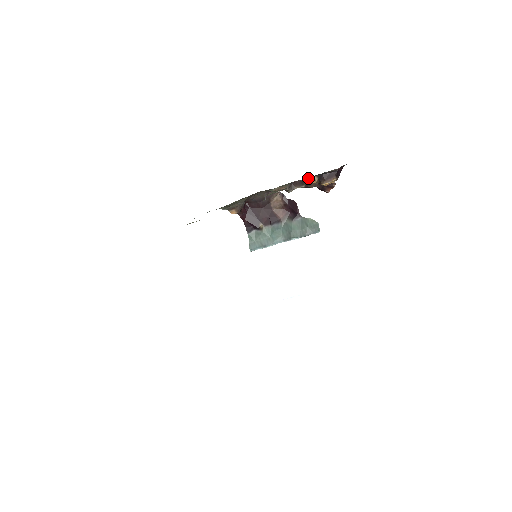
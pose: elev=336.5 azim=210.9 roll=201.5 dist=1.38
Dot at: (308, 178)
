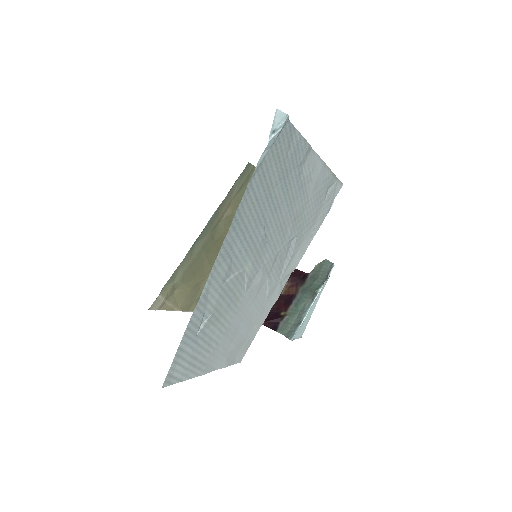
Dot at: occluded
